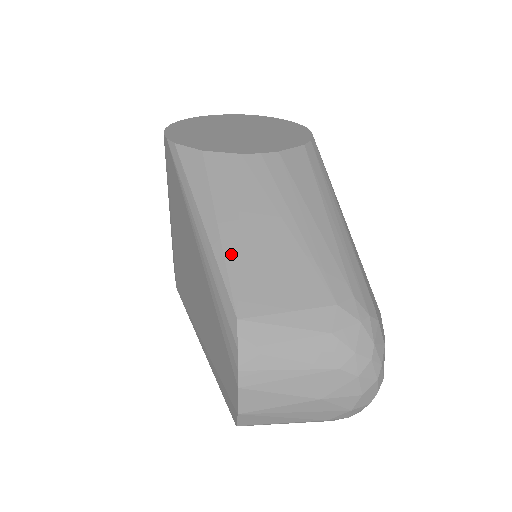
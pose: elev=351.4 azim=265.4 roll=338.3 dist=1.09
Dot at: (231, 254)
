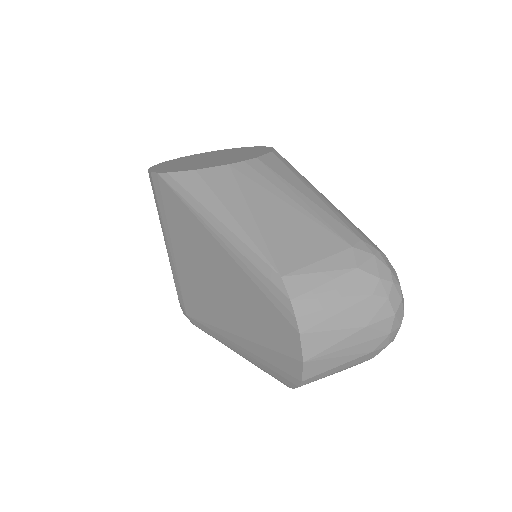
Dot at: (254, 234)
